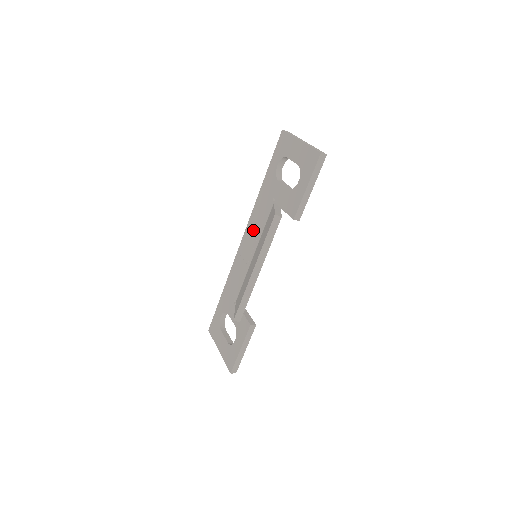
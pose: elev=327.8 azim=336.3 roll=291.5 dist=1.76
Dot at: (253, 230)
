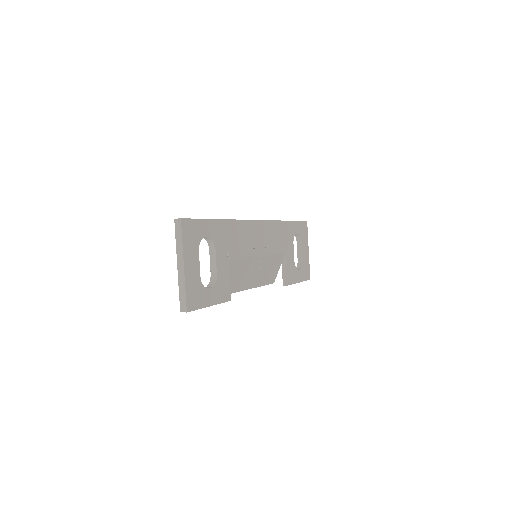
Dot at: occluded
